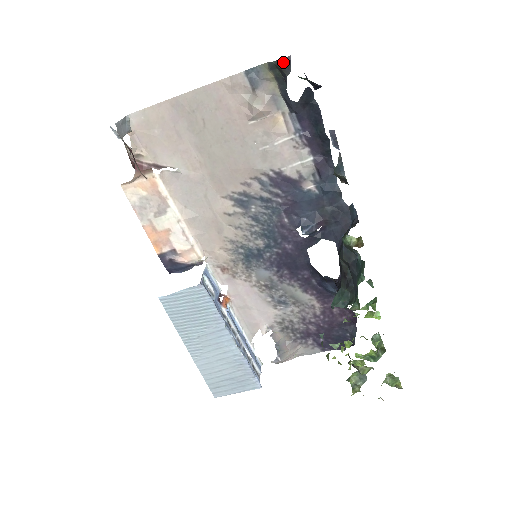
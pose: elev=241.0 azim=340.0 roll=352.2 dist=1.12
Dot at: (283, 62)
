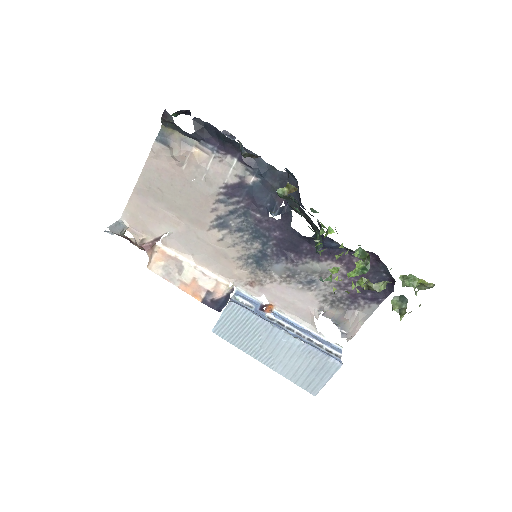
Dot at: (164, 116)
